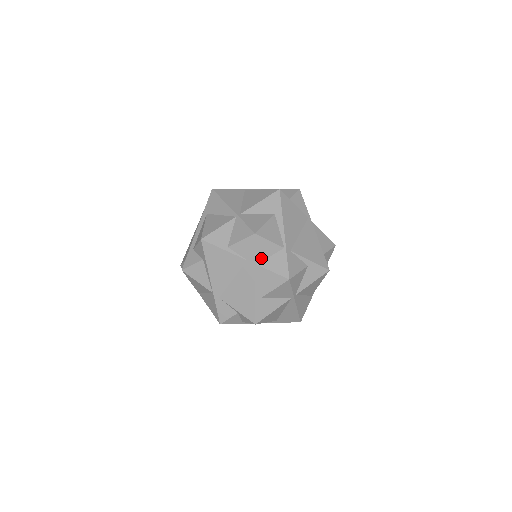
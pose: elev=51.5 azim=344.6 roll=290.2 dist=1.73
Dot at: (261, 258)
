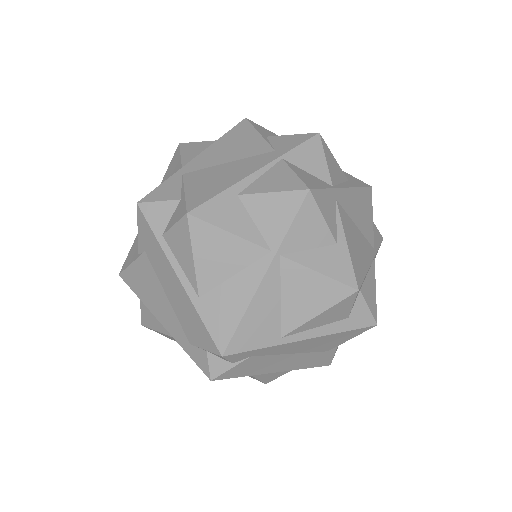
Dot at: (295, 160)
